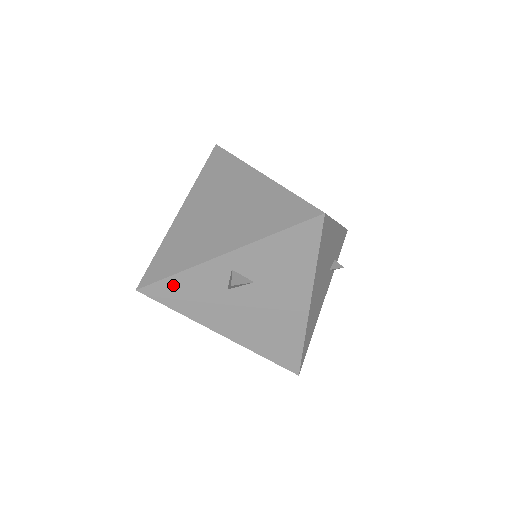
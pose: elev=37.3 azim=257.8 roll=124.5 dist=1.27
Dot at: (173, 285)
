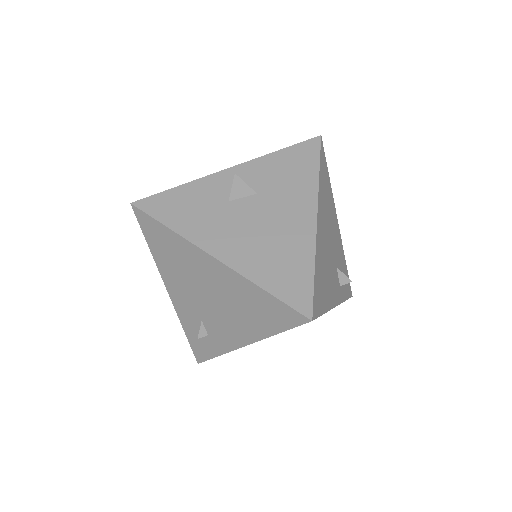
Dot at: (172, 198)
